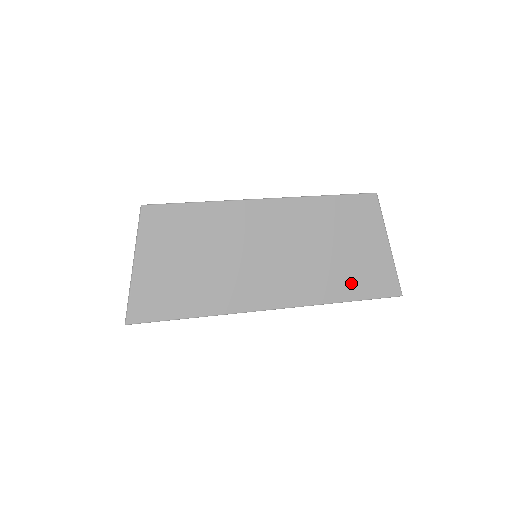
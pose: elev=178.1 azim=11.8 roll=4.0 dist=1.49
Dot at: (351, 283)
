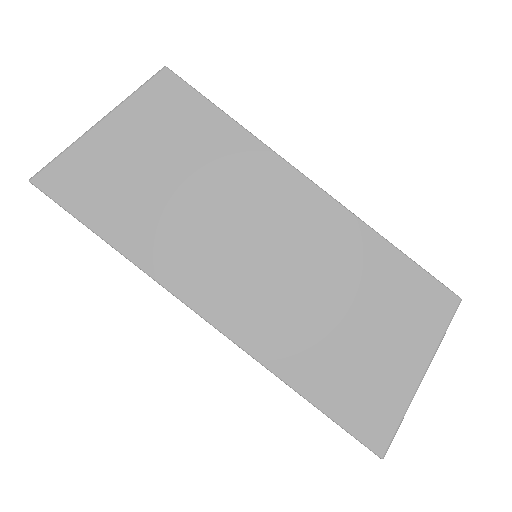
Dot at: (330, 379)
